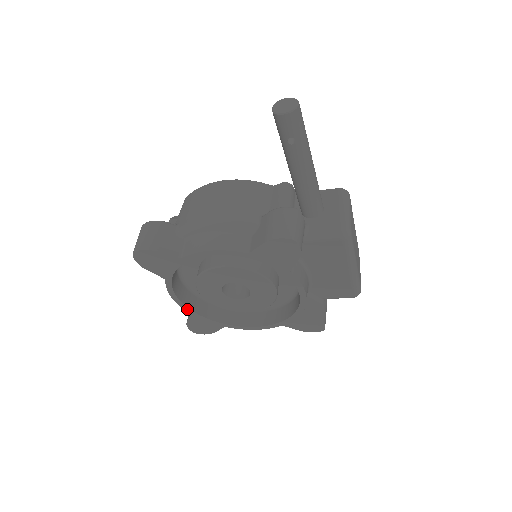
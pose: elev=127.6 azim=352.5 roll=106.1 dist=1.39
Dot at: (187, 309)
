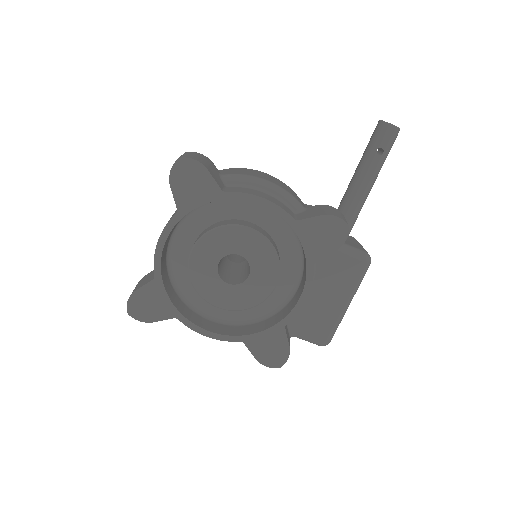
Dot at: (158, 269)
